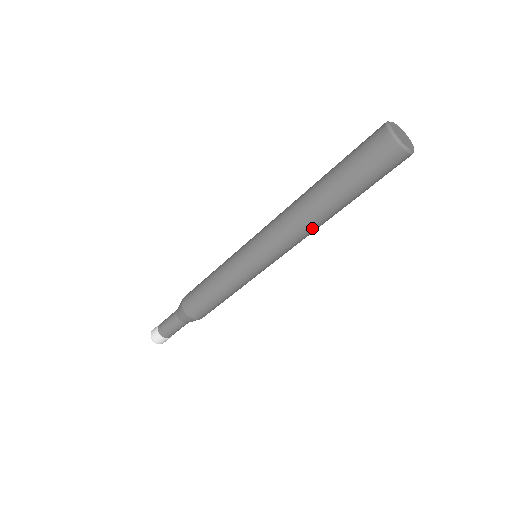
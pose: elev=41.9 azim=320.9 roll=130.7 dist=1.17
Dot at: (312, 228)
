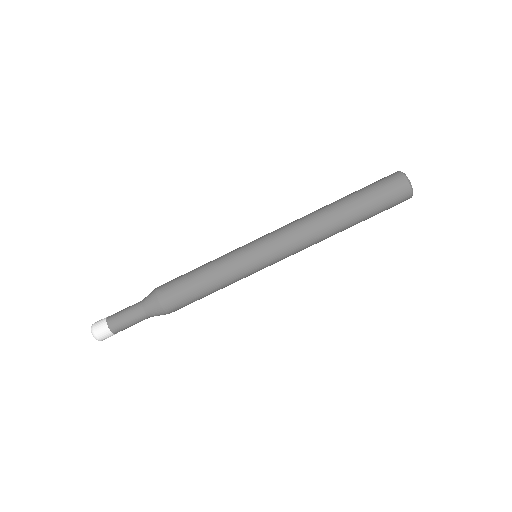
Dot at: (318, 224)
